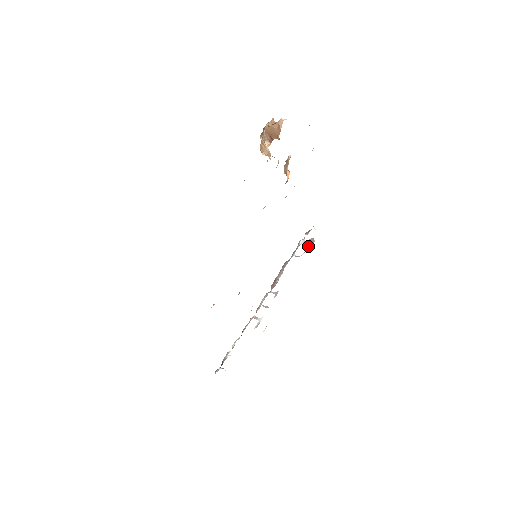
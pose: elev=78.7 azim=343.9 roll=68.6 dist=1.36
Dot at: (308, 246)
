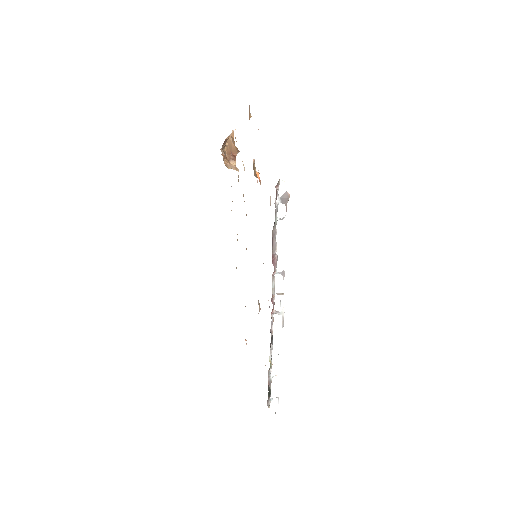
Dot at: (286, 203)
